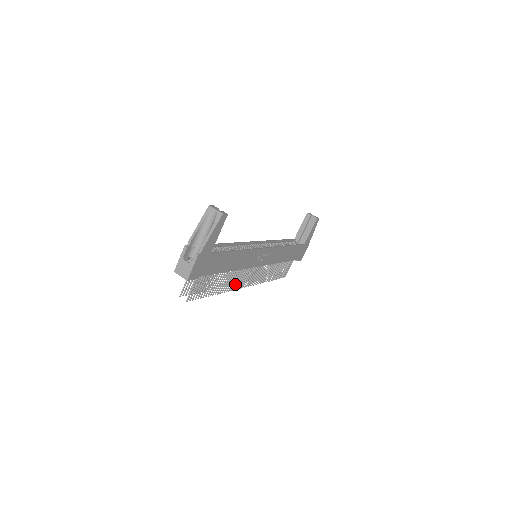
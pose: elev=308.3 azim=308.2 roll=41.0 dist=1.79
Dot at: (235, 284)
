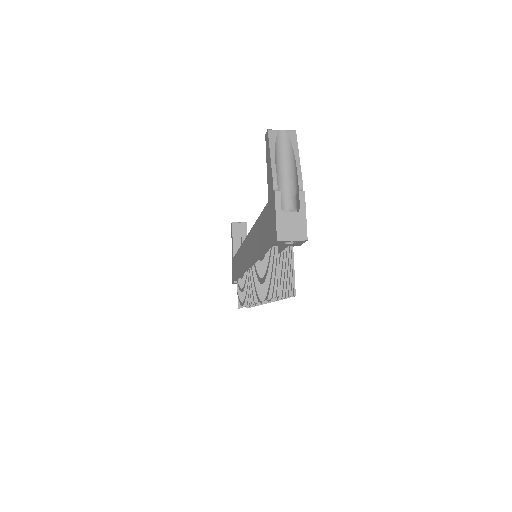
Dot at: occluded
